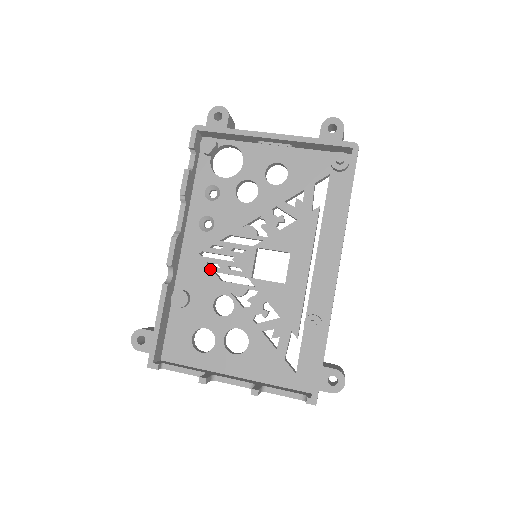
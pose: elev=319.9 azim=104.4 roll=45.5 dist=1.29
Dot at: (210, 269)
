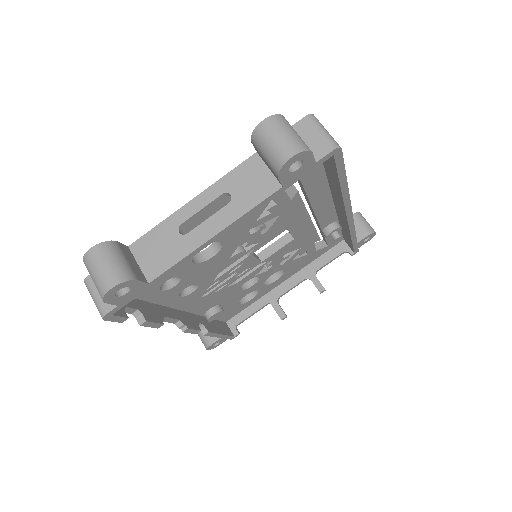
Dot at: (221, 291)
